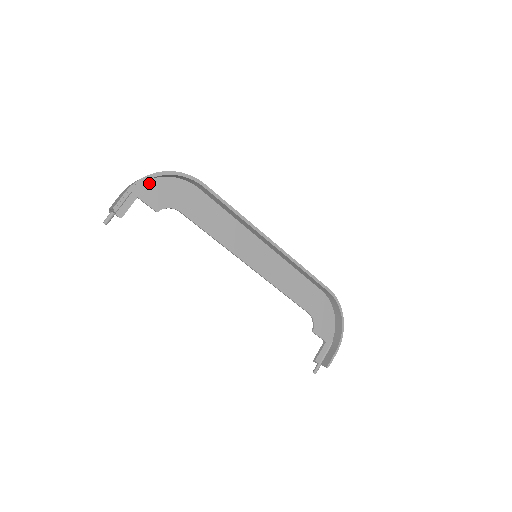
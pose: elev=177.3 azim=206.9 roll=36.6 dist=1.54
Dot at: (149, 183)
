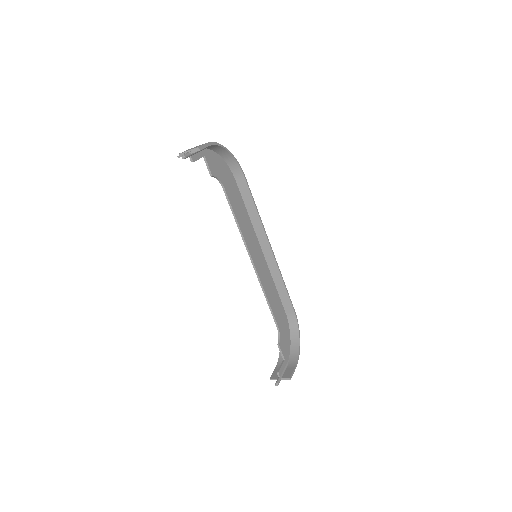
Dot at: (212, 153)
